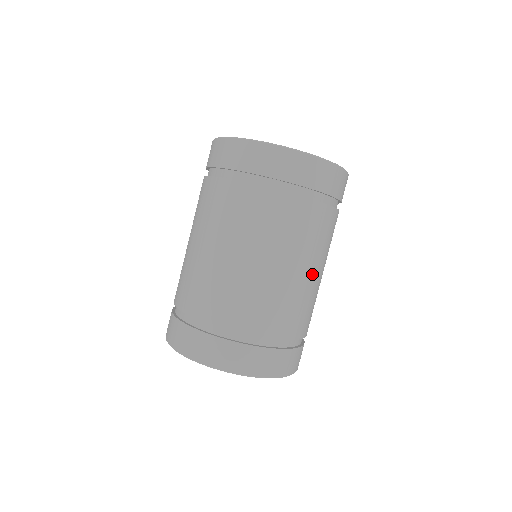
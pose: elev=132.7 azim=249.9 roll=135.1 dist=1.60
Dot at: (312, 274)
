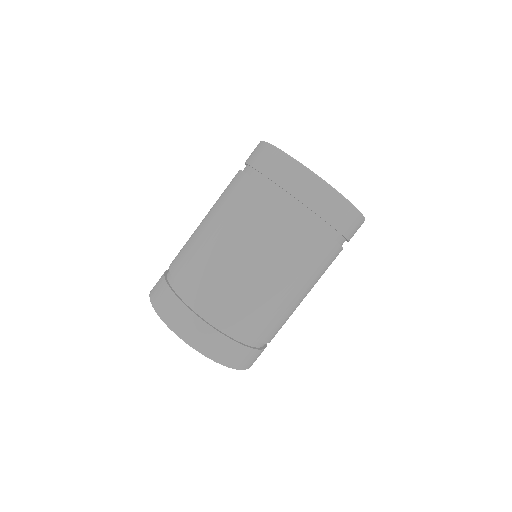
Dot at: (251, 263)
